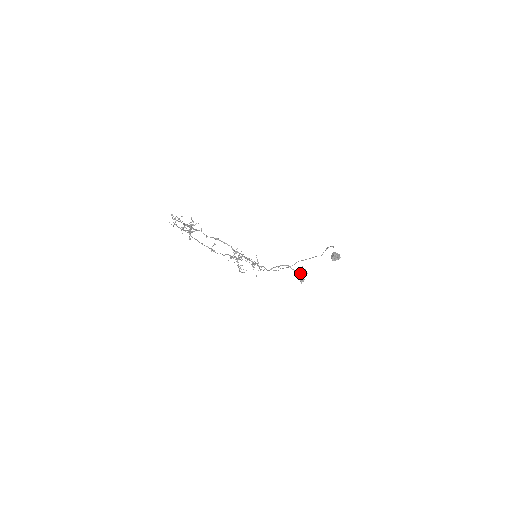
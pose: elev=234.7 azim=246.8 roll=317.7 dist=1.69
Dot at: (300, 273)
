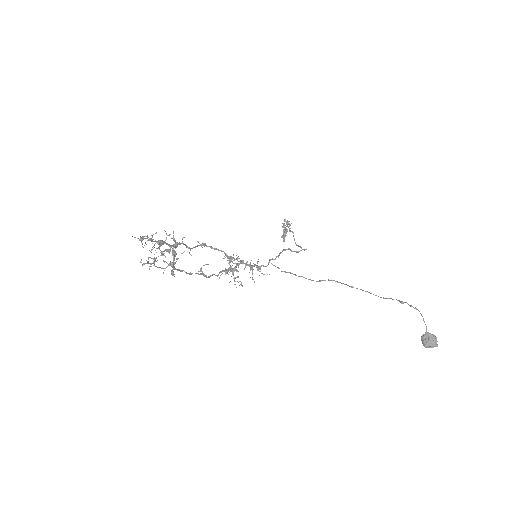
Dot at: occluded
